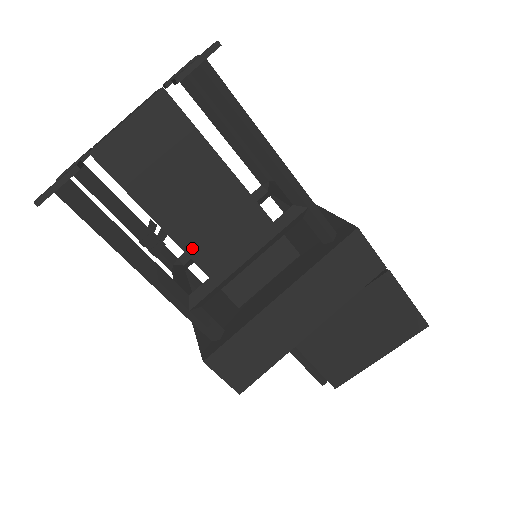
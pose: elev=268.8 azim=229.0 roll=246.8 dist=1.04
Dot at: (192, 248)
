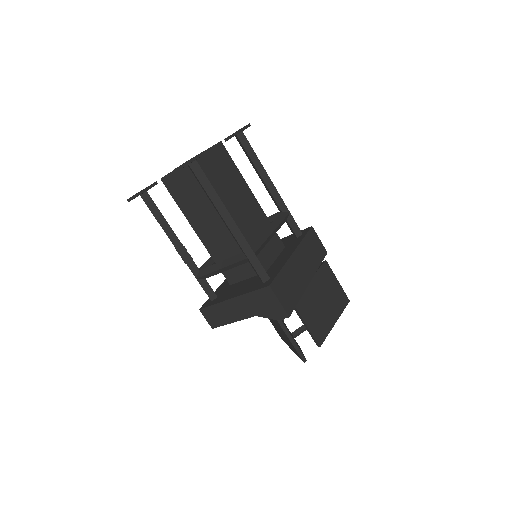
Dot at: (241, 226)
